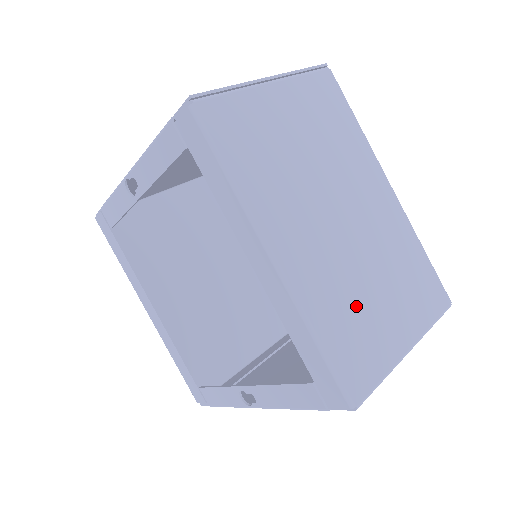
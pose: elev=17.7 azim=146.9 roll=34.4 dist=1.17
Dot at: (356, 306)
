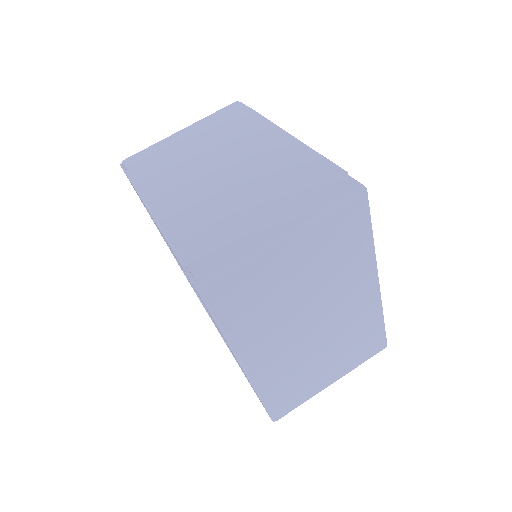
Dot at: (300, 374)
